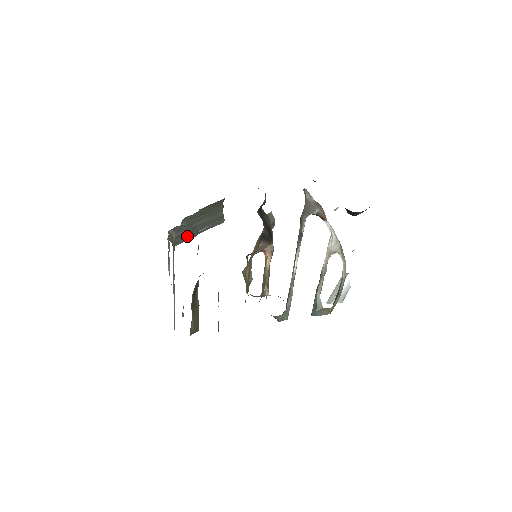
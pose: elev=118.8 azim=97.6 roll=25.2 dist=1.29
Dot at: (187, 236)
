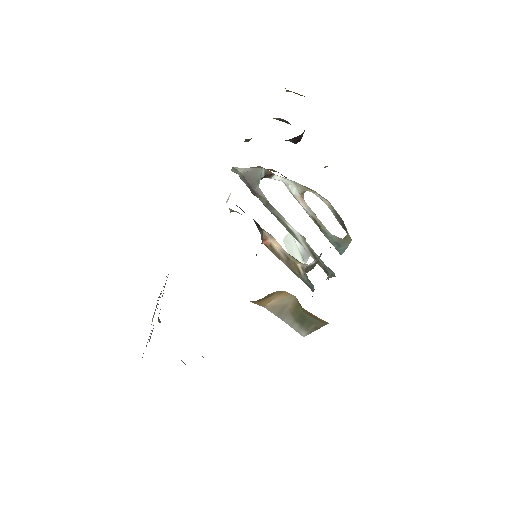
Dot at: occluded
